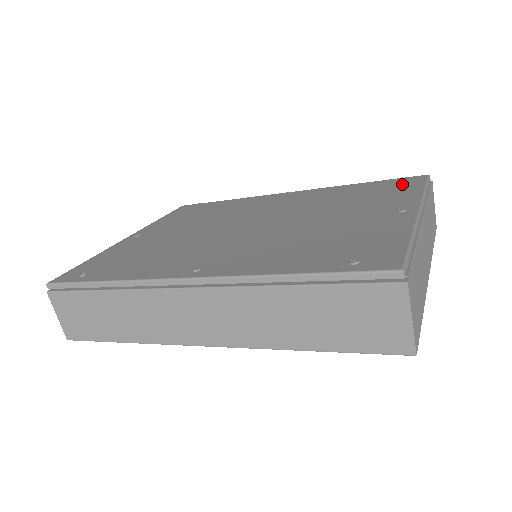
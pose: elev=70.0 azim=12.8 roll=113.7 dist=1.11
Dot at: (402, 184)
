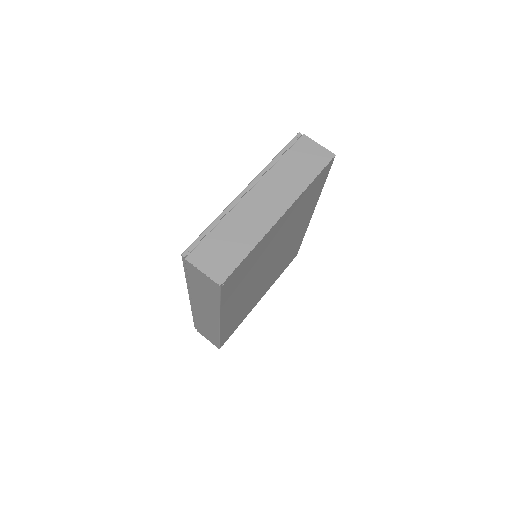
Dot at: occluded
